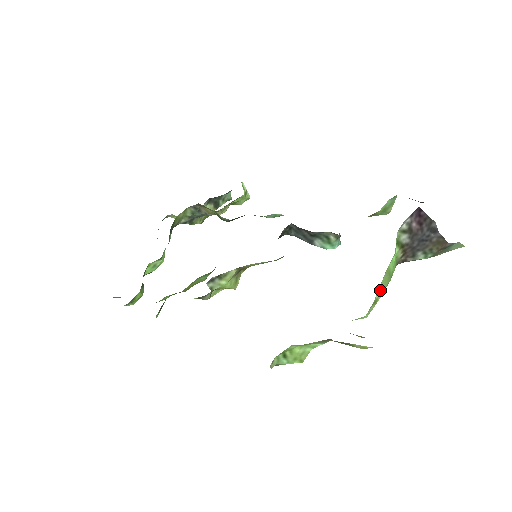
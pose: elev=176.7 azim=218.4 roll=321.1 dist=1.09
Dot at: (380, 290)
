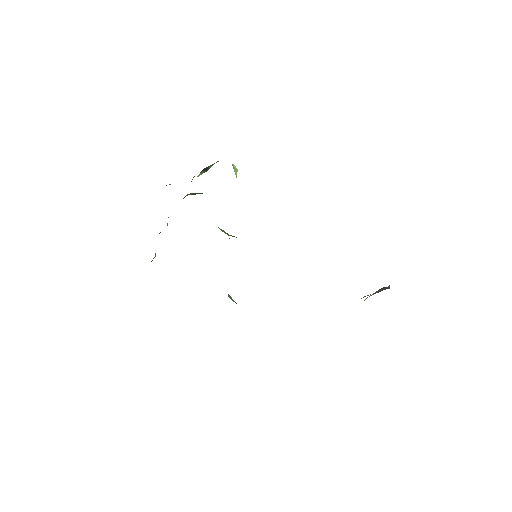
Dot at: occluded
